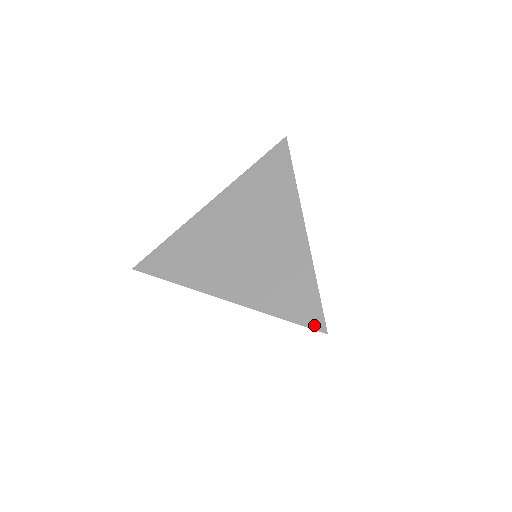
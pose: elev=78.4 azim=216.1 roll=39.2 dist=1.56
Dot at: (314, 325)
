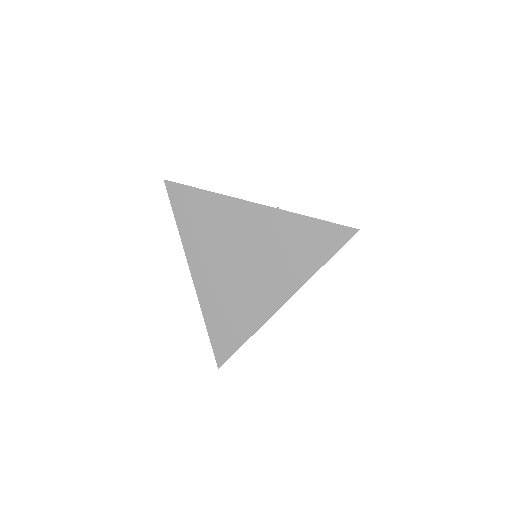
Dot at: (218, 356)
